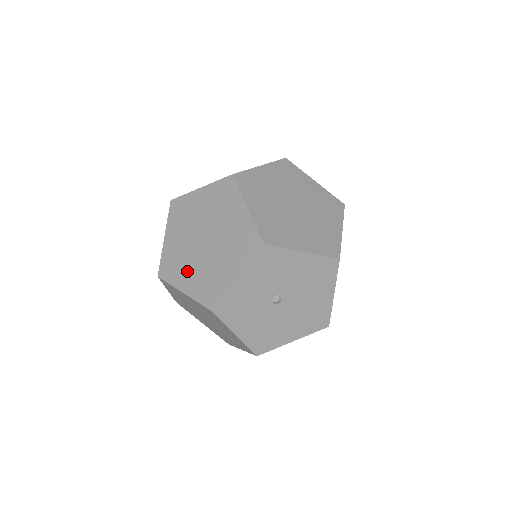
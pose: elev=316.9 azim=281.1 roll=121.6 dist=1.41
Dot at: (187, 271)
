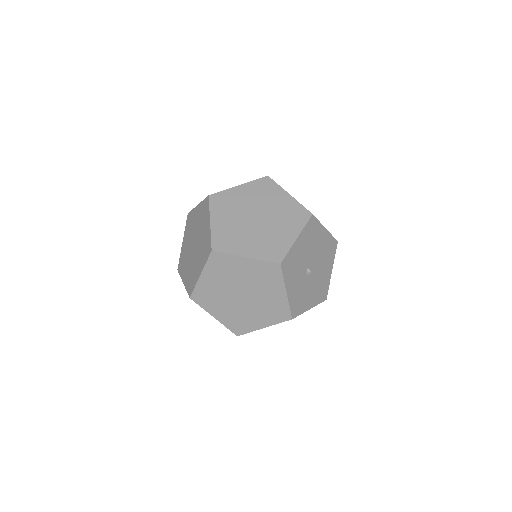
Dot at: (252, 317)
